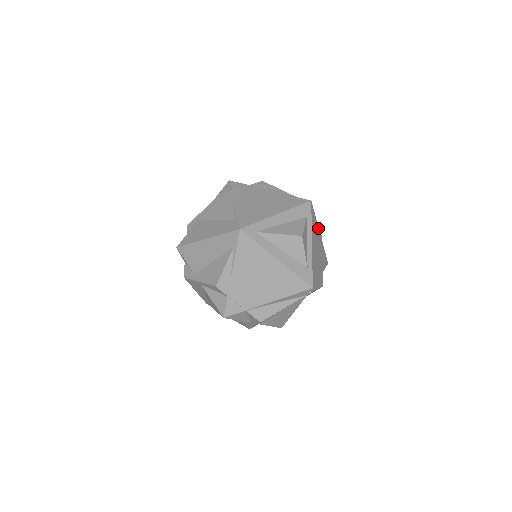
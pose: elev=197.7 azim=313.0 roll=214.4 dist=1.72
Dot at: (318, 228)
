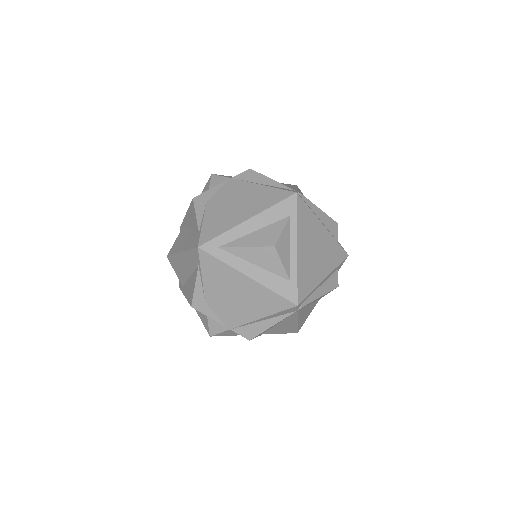
Dot at: (319, 221)
